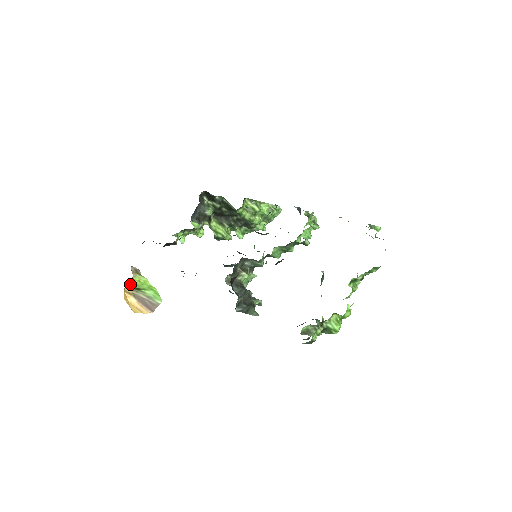
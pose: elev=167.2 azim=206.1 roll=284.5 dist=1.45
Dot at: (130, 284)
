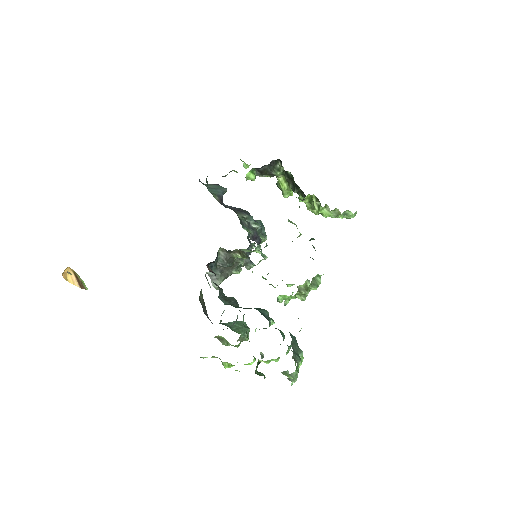
Dot at: occluded
